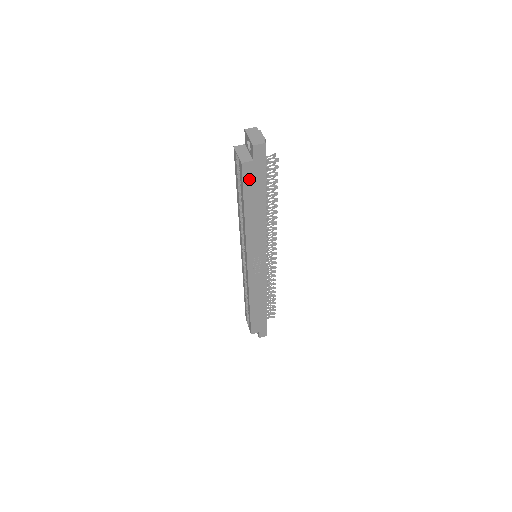
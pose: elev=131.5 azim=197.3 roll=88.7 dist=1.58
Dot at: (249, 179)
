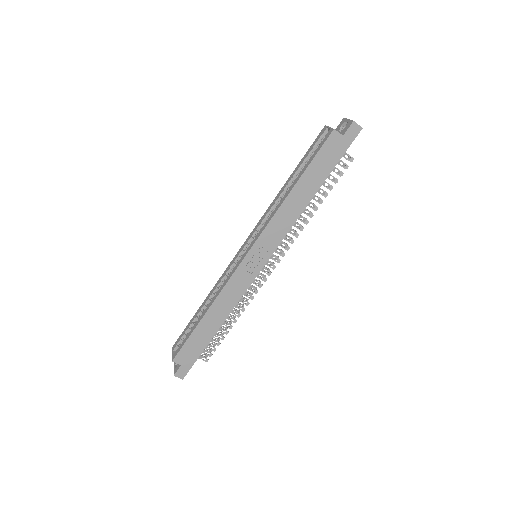
Dot at: (326, 151)
